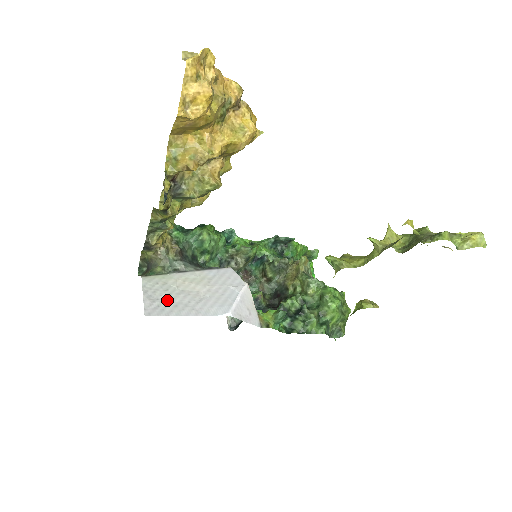
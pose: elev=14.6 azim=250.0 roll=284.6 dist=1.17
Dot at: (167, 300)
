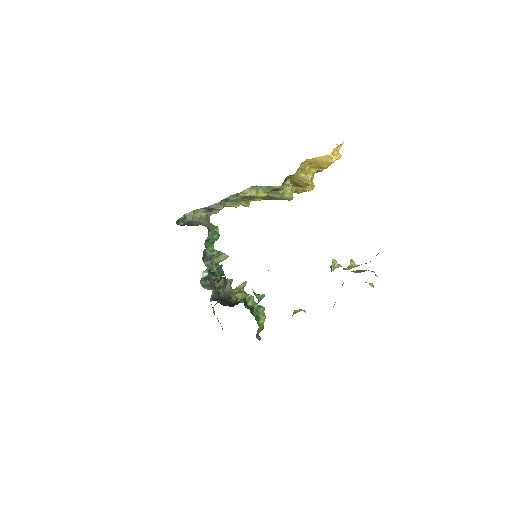
Dot at: occluded
